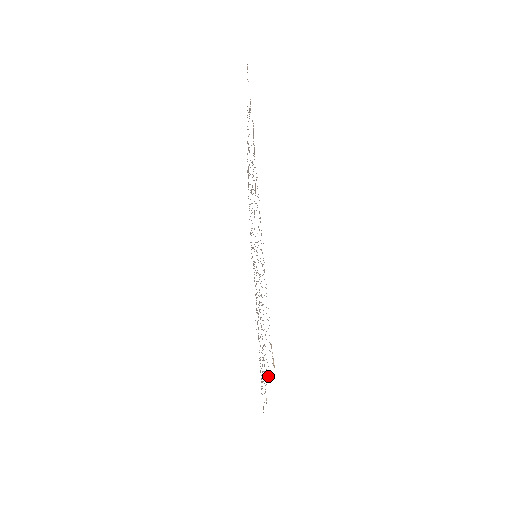
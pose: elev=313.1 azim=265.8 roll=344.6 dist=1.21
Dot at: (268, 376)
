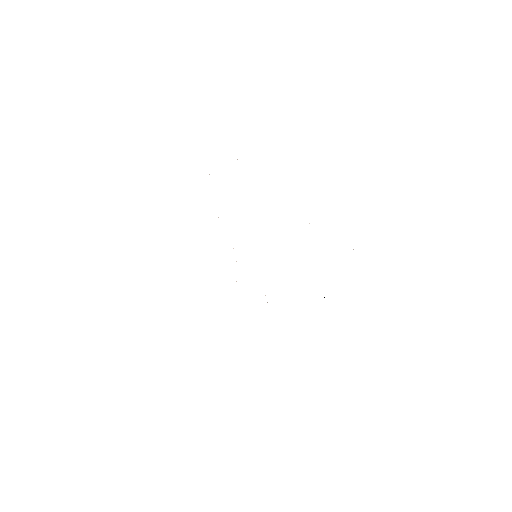
Dot at: occluded
